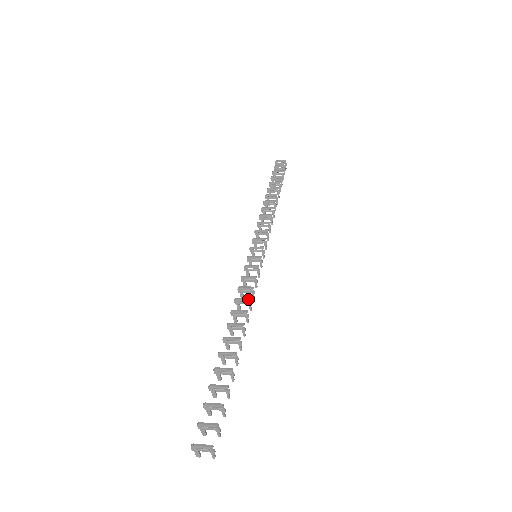
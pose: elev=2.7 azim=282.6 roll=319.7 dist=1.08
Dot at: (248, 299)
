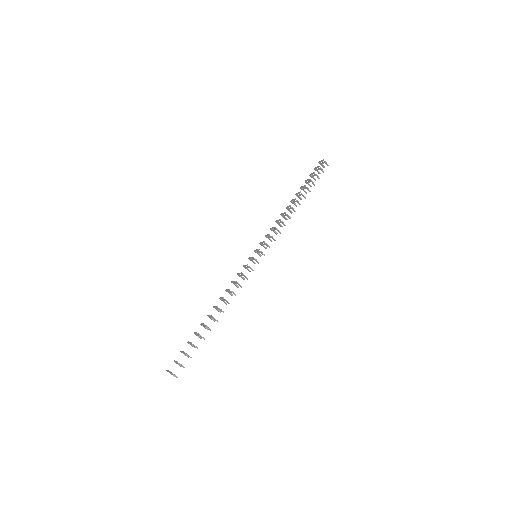
Dot at: (229, 290)
